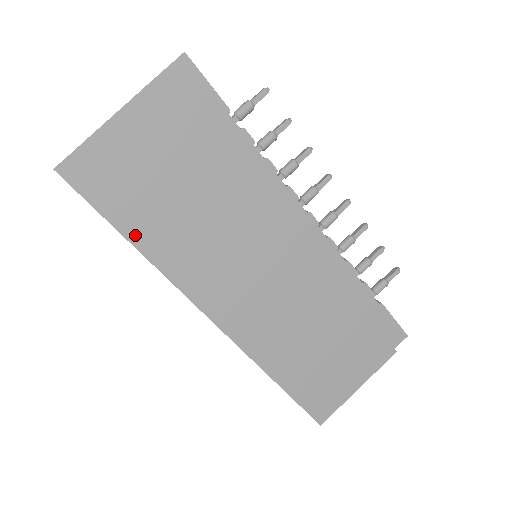
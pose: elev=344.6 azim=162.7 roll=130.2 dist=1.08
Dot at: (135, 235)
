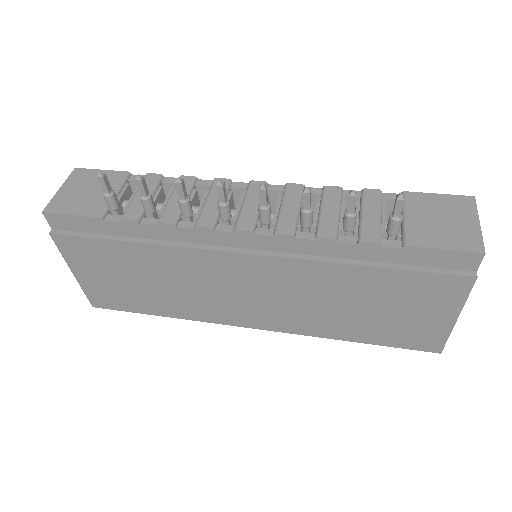
Dot at: (158, 312)
